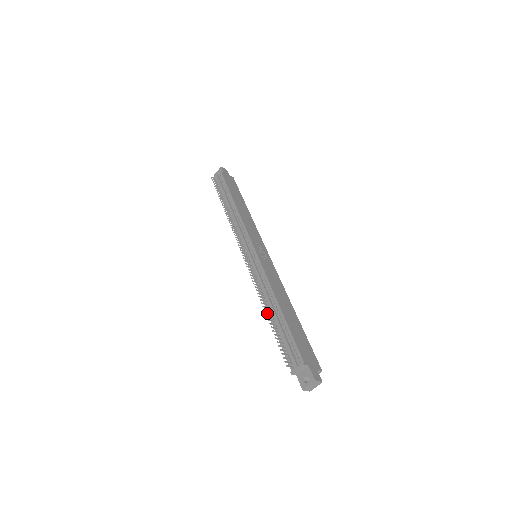
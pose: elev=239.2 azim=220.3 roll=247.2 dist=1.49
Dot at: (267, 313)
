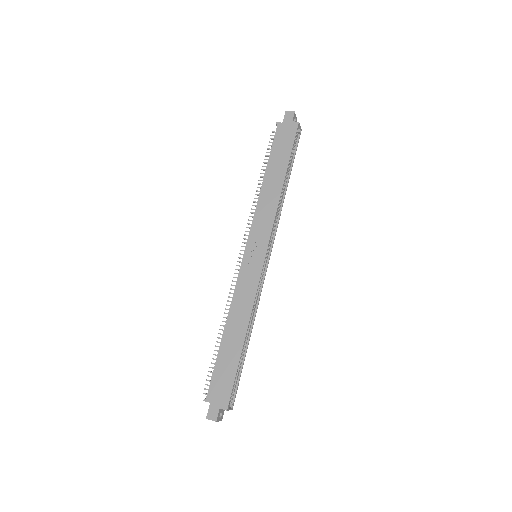
Dot at: (220, 334)
